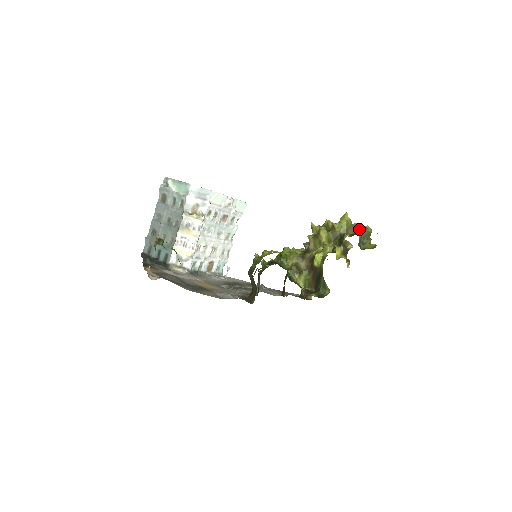
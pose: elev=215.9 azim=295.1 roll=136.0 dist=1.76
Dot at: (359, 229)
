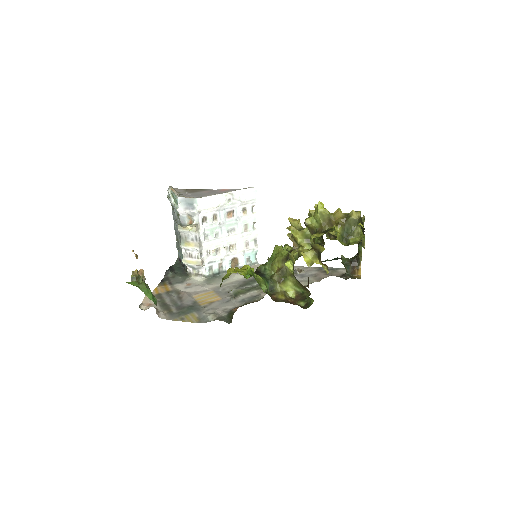
Dot at: (339, 220)
